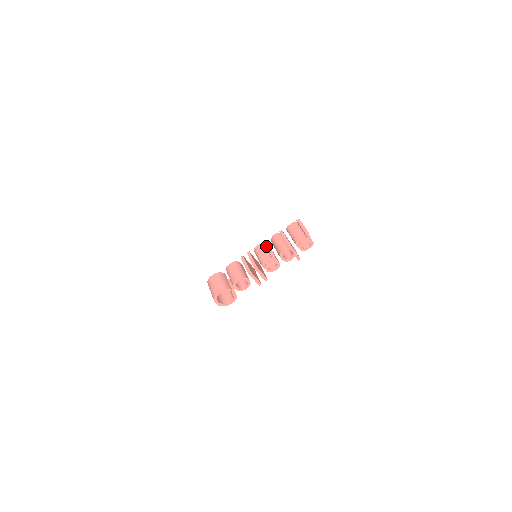
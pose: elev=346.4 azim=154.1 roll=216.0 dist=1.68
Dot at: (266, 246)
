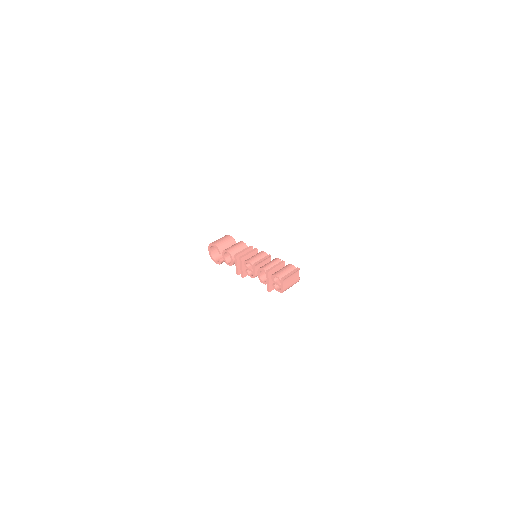
Dot at: (264, 257)
